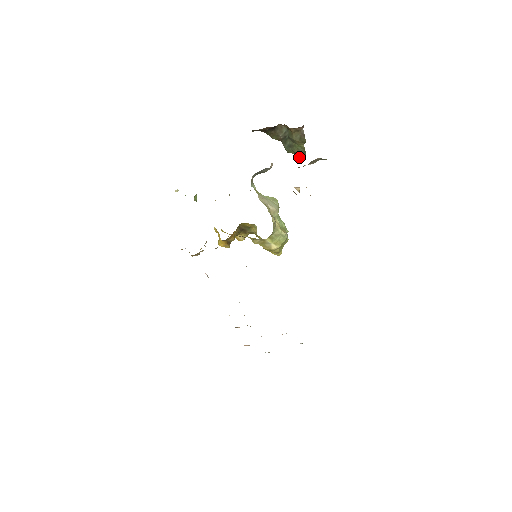
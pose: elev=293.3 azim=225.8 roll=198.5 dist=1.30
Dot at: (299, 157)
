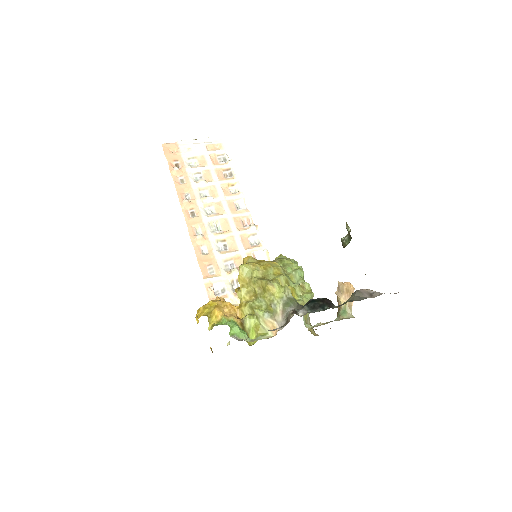
Dot at: (349, 227)
